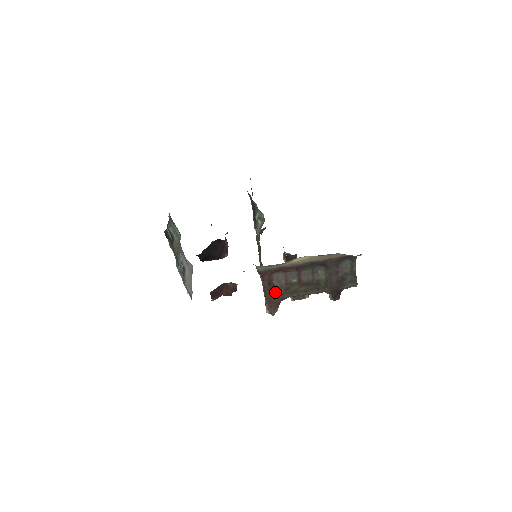
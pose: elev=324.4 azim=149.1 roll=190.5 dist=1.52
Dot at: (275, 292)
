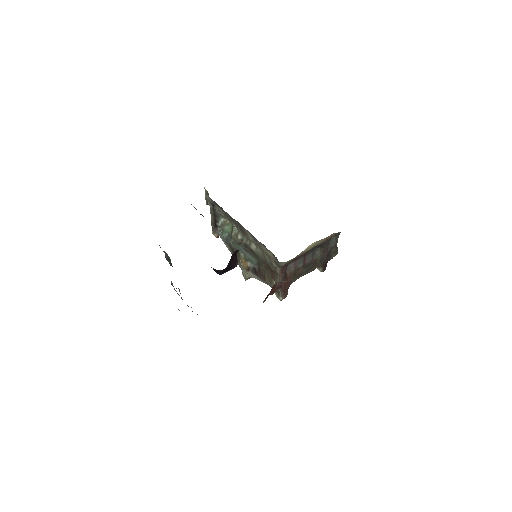
Dot at: (287, 280)
